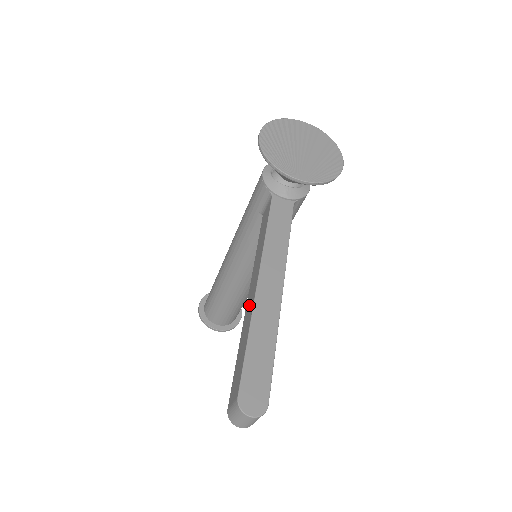
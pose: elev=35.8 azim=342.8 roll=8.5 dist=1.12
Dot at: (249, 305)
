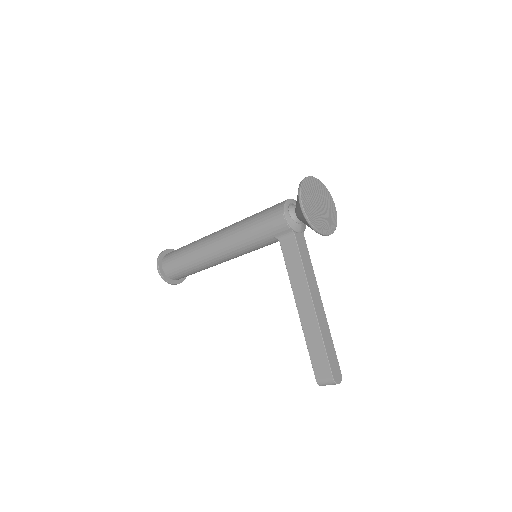
Dot at: (308, 319)
